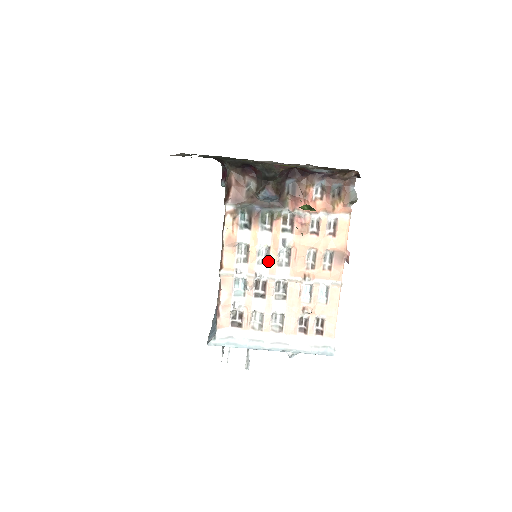
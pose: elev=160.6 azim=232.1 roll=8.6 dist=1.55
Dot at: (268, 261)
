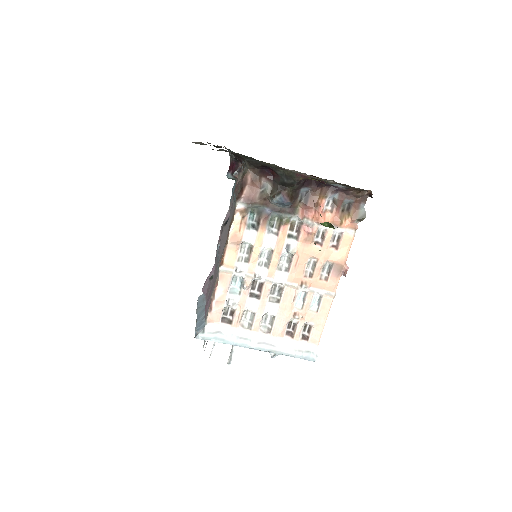
Dot at: (269, 264)
